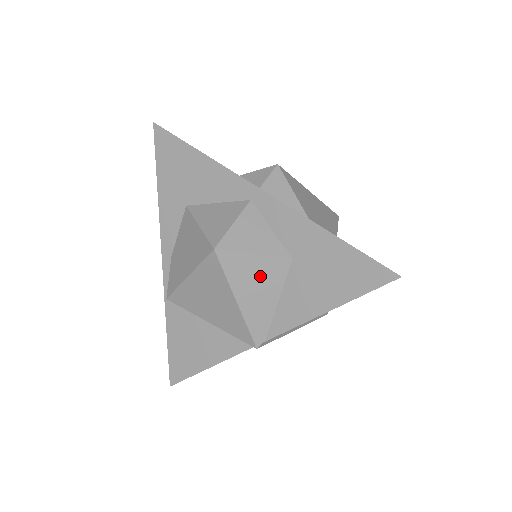
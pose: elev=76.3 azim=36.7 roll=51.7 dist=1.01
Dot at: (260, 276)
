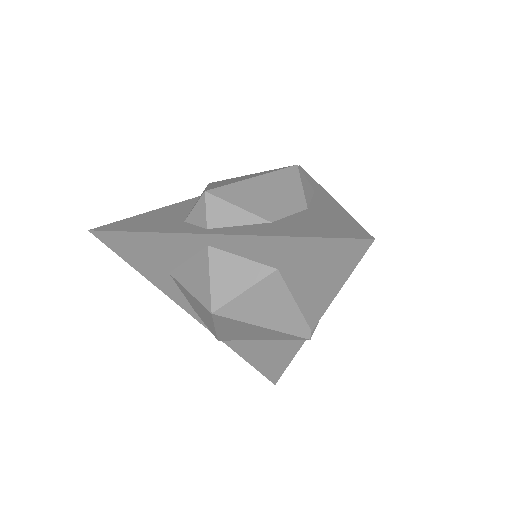
Dot at: (264, 300)
